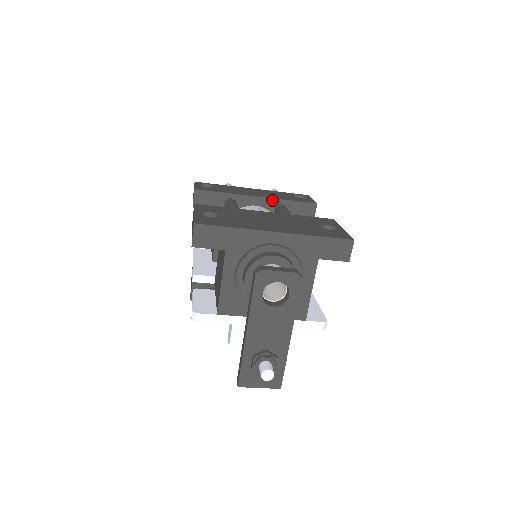
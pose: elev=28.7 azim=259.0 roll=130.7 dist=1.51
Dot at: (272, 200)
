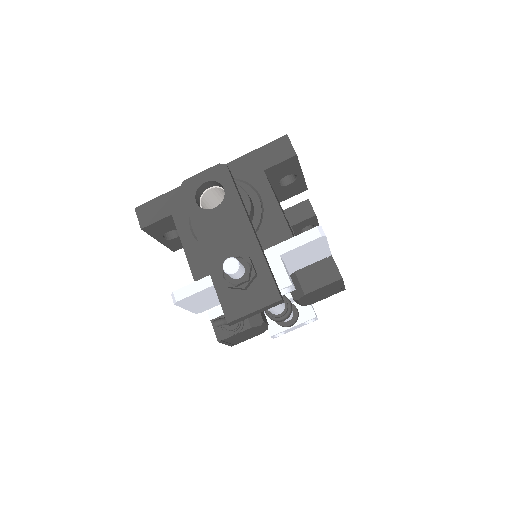
Dot at: occluded
